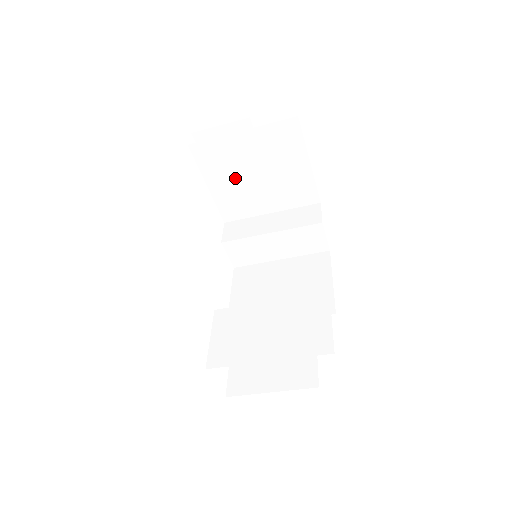
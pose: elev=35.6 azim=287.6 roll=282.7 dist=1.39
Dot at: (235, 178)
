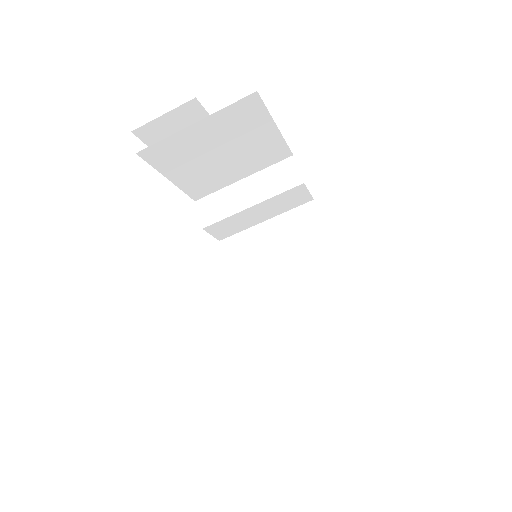
Dot at: (197, 164)
